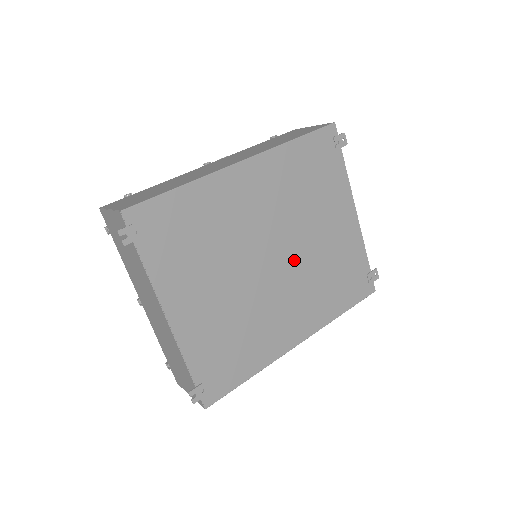
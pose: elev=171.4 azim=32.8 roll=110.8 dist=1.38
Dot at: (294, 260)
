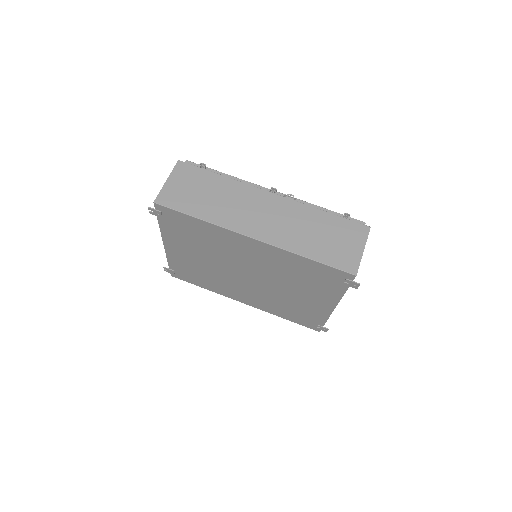
Dot at: (263, 286)
